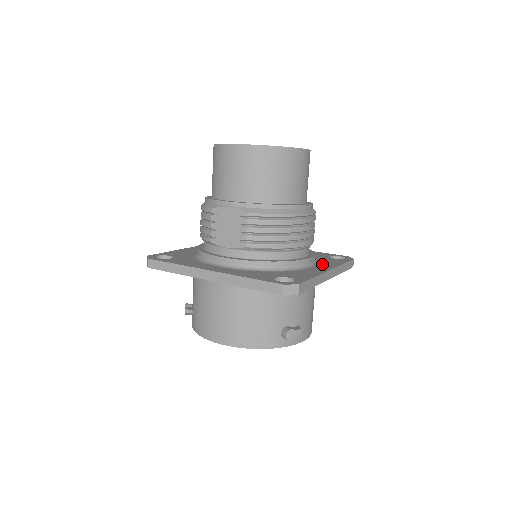
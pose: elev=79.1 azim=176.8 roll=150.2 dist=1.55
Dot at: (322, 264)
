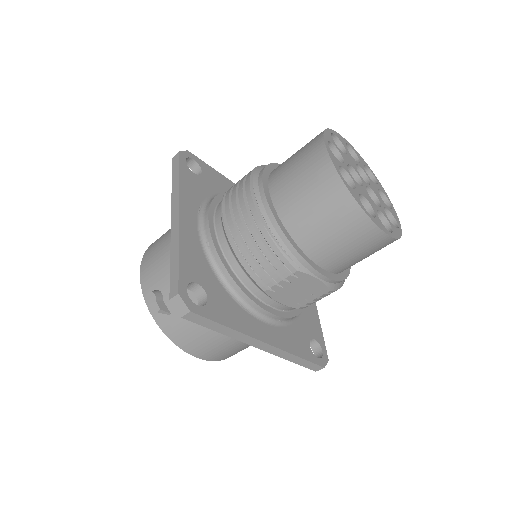
Dot at: occluded
